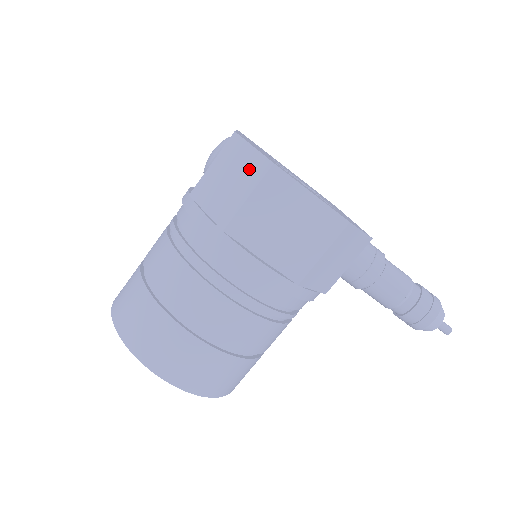
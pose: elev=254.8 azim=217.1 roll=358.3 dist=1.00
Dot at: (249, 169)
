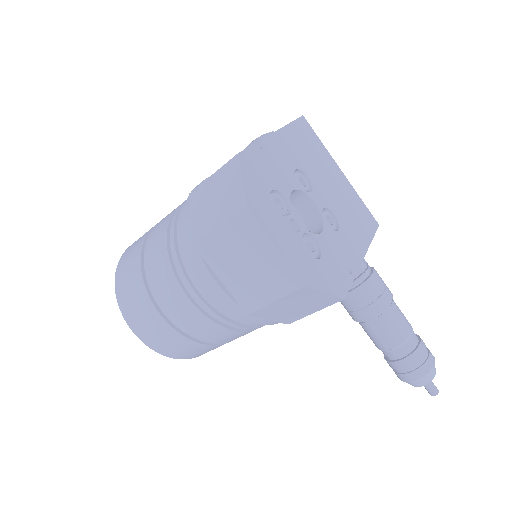
Dot at: (230, 200)
